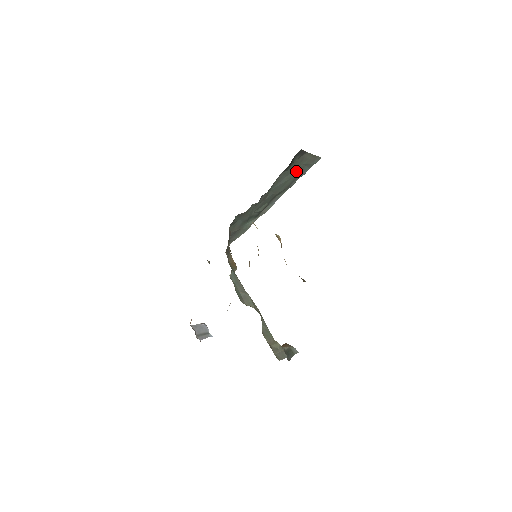
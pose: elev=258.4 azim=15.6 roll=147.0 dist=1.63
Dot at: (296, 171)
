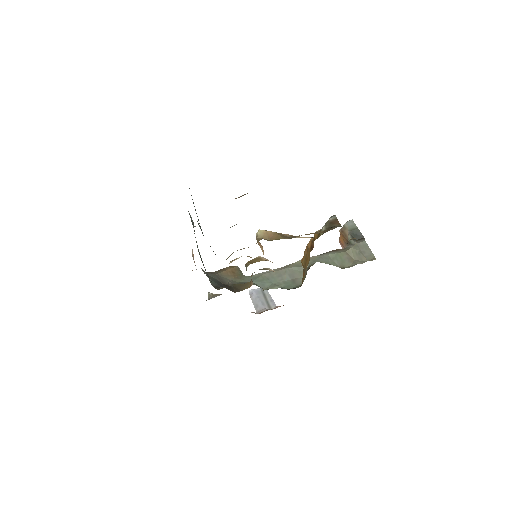
Dot at: occluded
